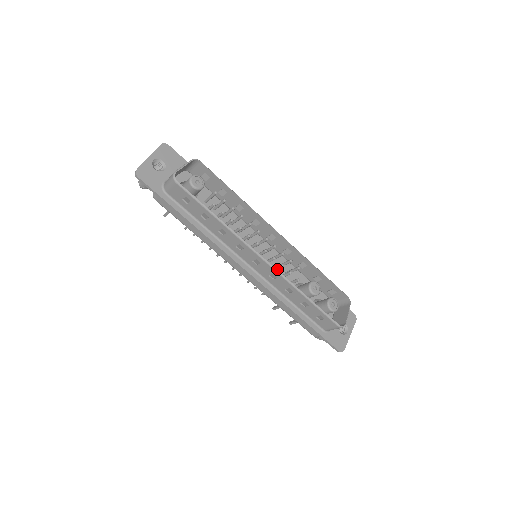
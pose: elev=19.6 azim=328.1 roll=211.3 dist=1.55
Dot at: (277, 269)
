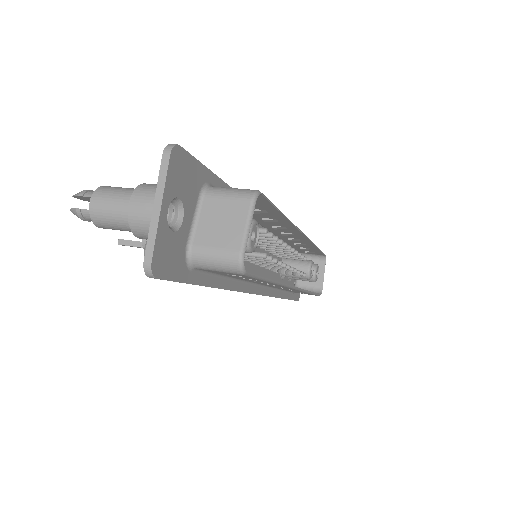
Dot at: occluded
